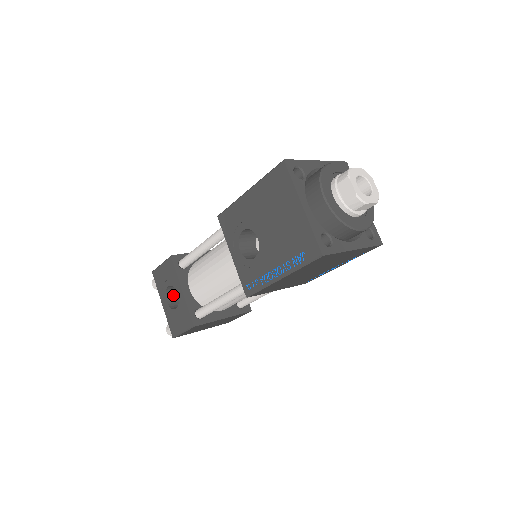
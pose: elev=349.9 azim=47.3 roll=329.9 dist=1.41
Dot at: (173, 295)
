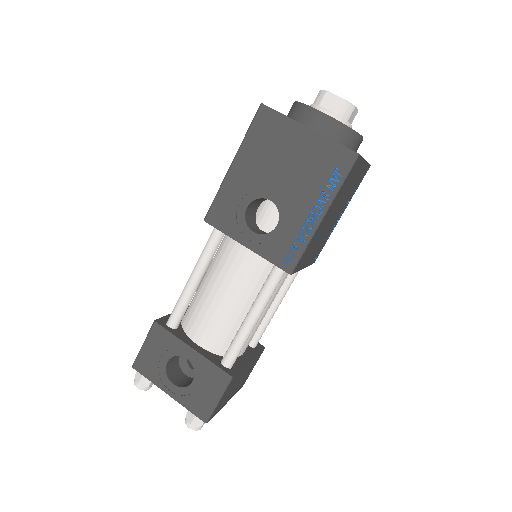
Dot at: (175, 376)
